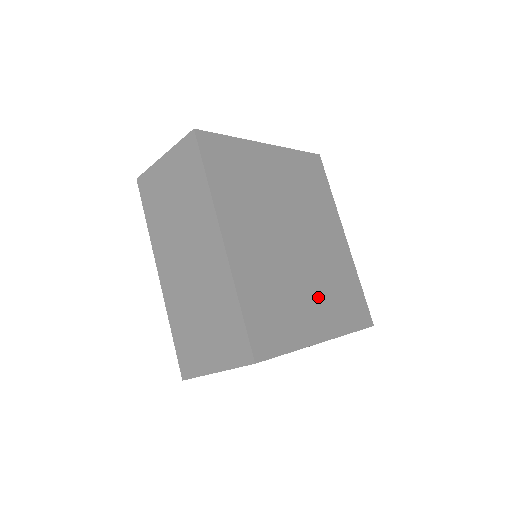
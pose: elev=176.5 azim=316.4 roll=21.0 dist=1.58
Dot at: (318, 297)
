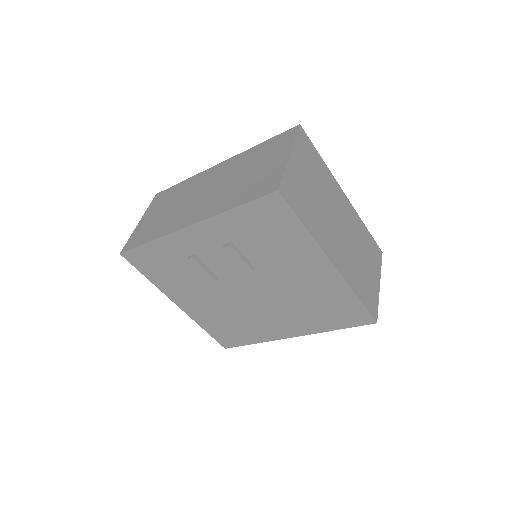
Dot at: occluded
